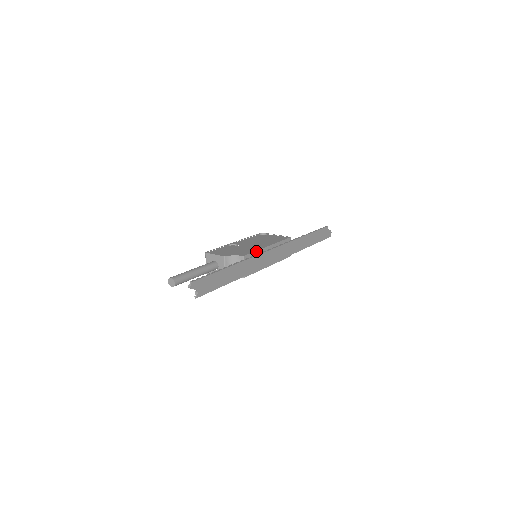
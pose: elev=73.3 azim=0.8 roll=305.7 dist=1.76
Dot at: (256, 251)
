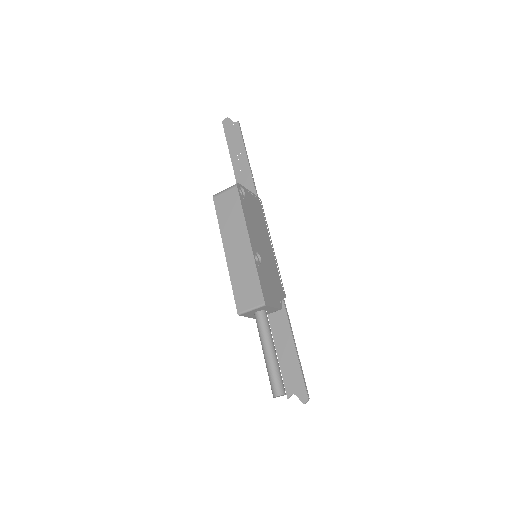
Dot at: (279, 272)
